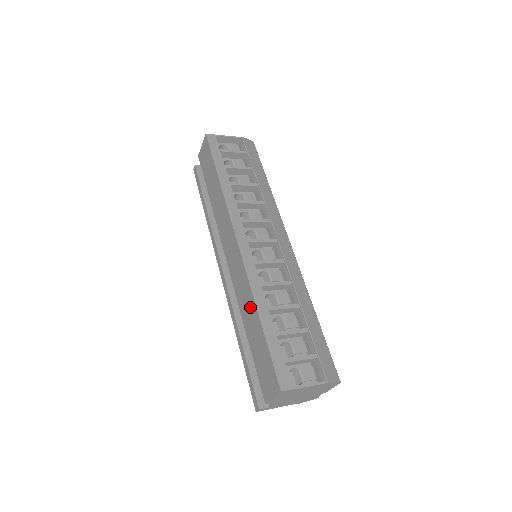
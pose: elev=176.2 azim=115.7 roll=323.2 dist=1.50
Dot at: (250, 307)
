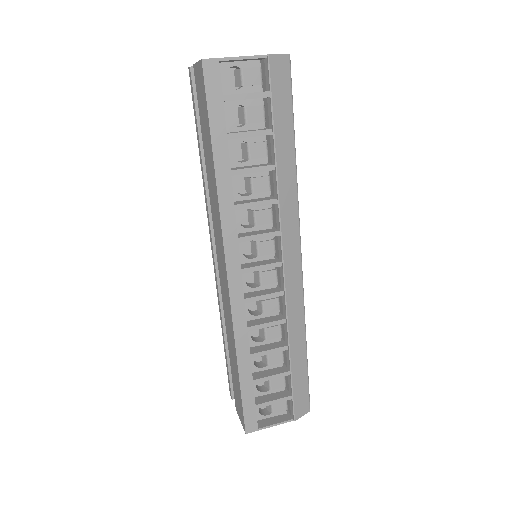
Dot at: (232, 344)
